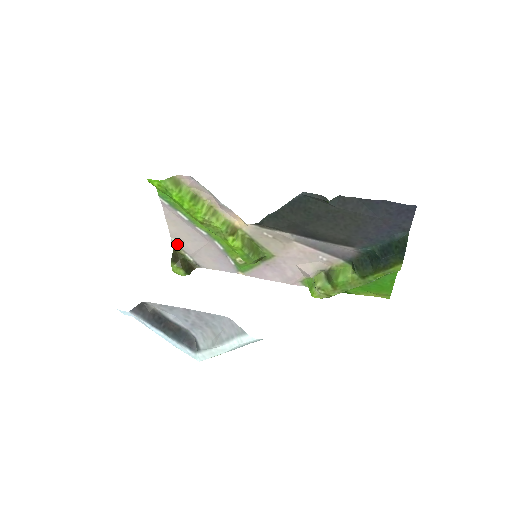
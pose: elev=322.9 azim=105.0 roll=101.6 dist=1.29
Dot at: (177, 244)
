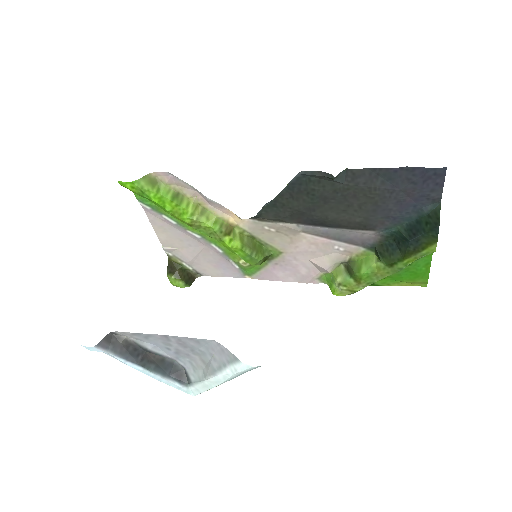
Dot at: (171, 253)
